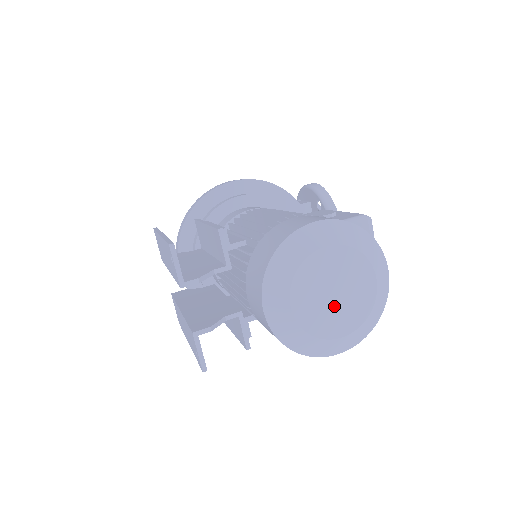
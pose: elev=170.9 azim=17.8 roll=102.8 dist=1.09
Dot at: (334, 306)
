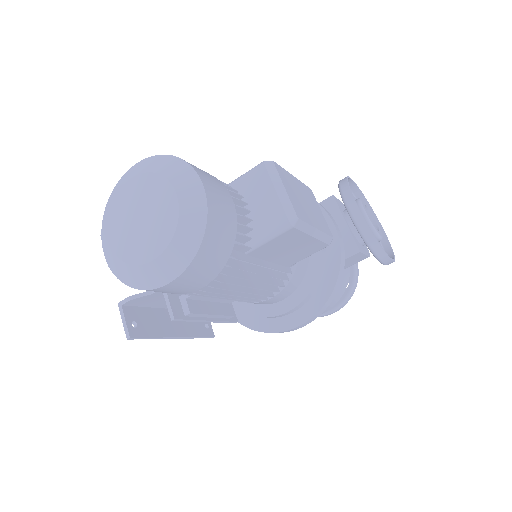
Dot at: (142, 231)
